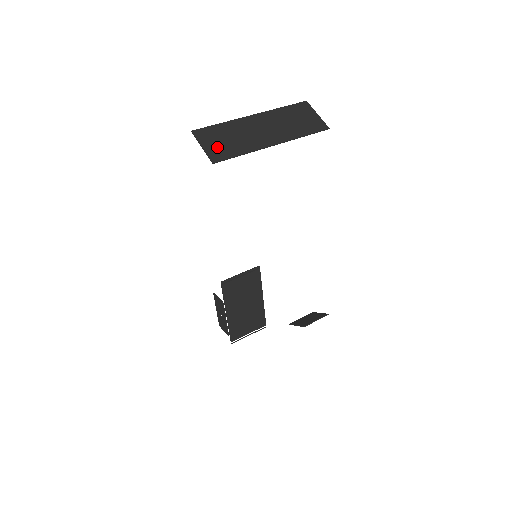
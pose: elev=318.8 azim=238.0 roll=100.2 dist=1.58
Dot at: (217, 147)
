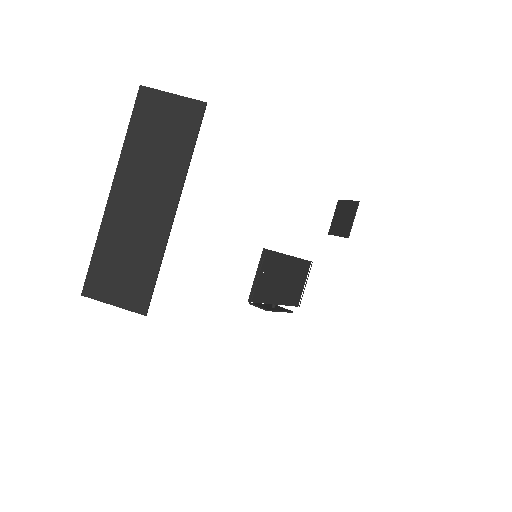
Dot at: (127, 288)
